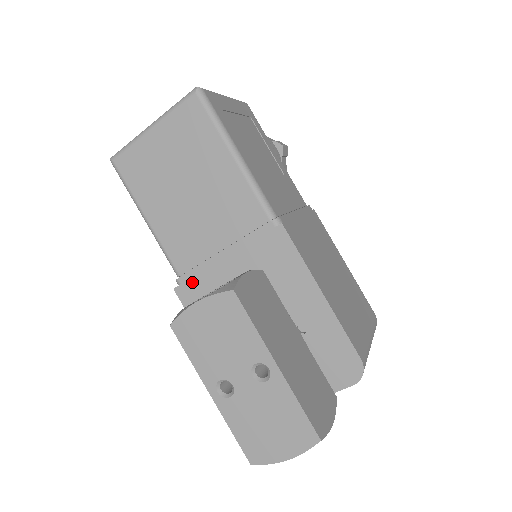
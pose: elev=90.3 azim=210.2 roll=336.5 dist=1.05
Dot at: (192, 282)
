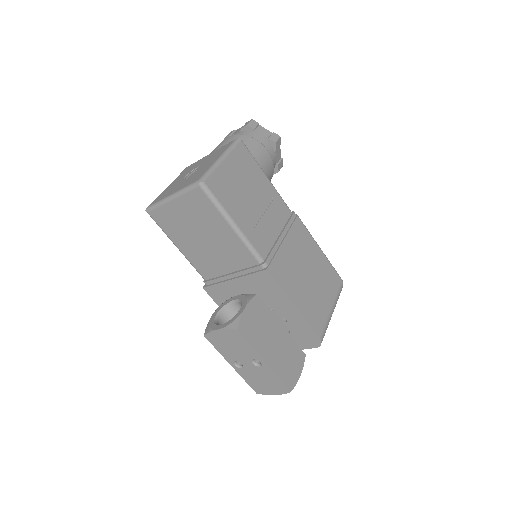
Dot at: (214, 287)
